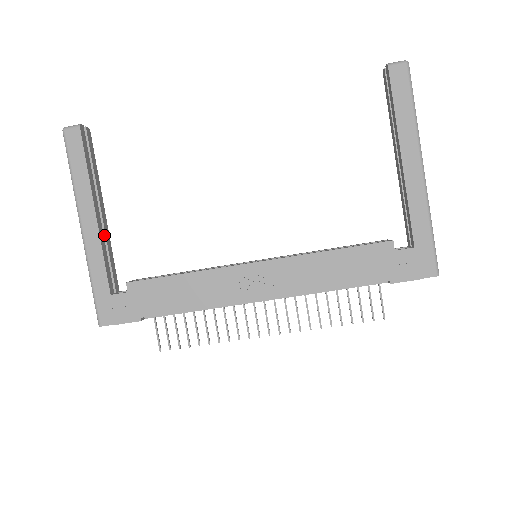
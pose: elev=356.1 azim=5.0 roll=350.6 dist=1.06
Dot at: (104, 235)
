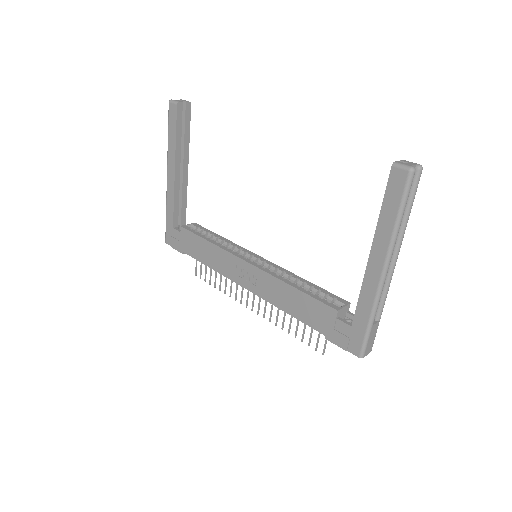
Dot at: (182, 185)
